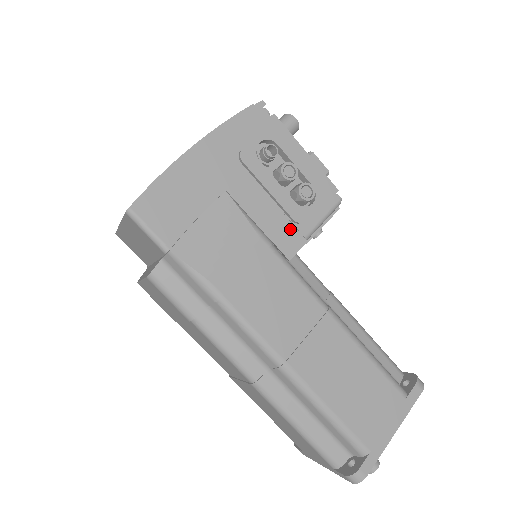
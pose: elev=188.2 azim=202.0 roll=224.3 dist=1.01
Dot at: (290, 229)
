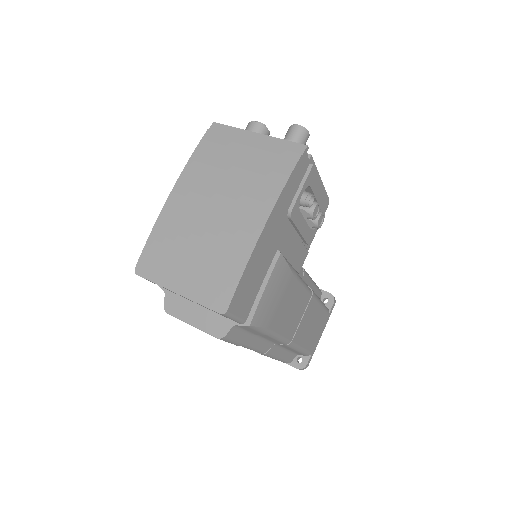
Dot at: (303, 250)
